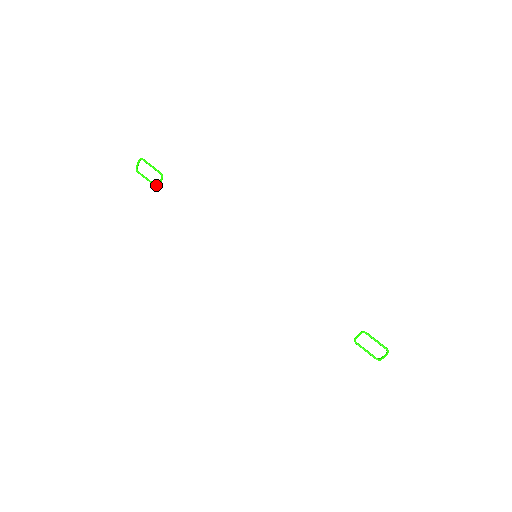
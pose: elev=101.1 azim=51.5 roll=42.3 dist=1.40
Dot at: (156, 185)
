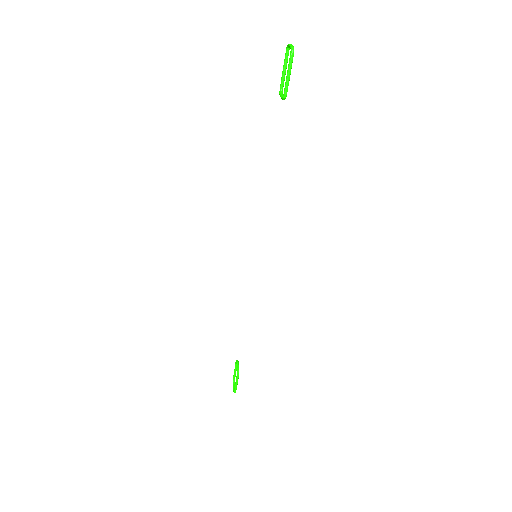
Dot at: (281, 90)
